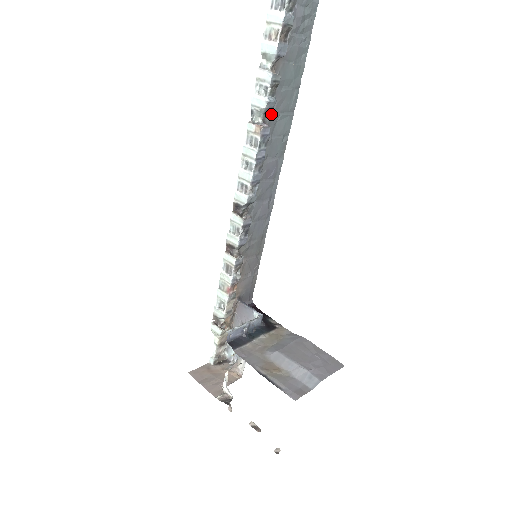
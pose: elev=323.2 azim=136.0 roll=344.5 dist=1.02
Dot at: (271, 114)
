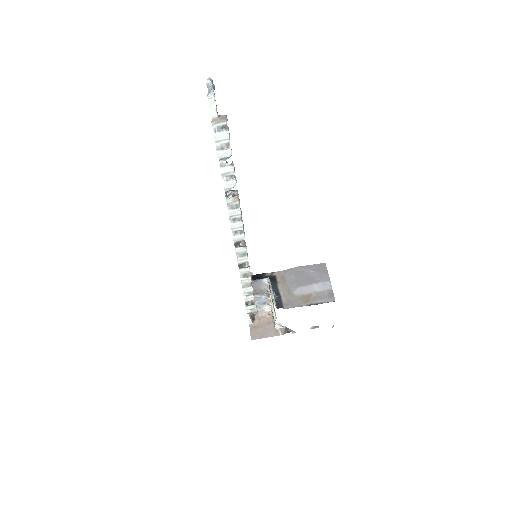
Dot at: occluded
